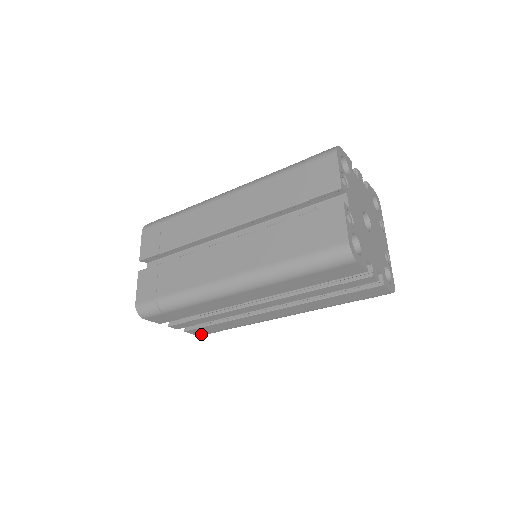
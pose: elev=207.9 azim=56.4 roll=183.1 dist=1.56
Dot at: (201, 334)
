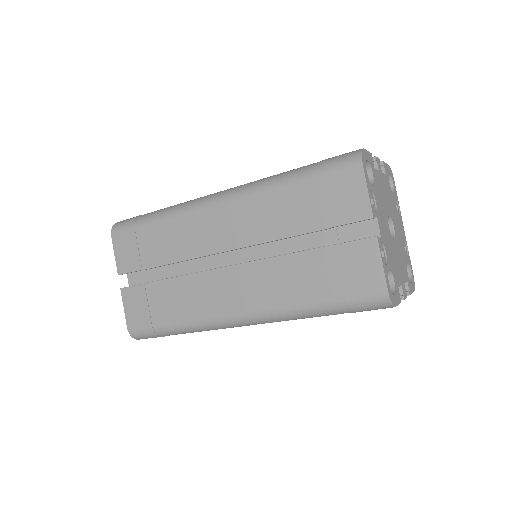
Dot at: occluded
